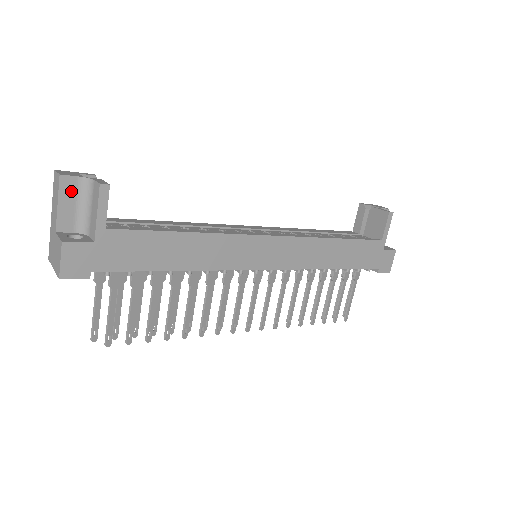
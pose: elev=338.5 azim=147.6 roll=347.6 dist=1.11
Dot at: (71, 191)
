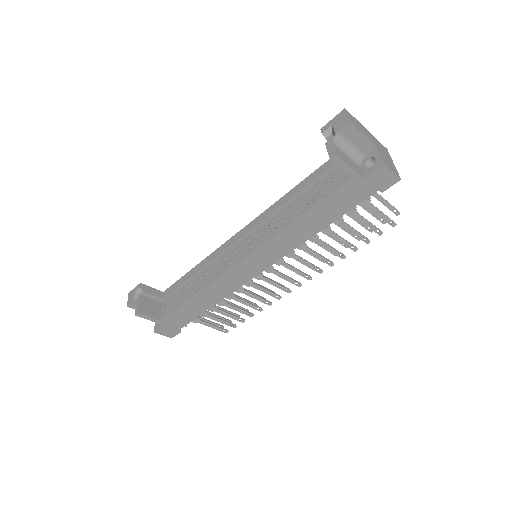
Dot at: occluded
